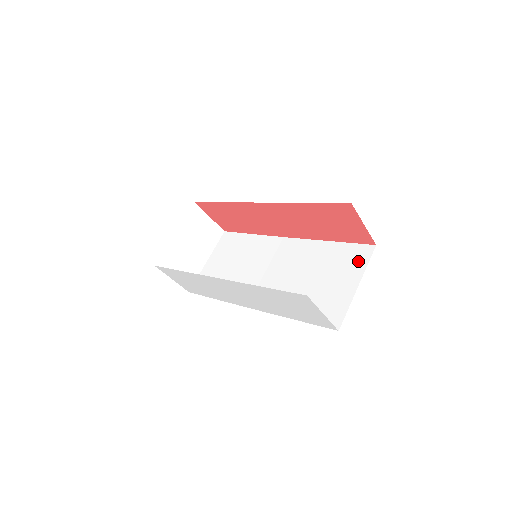
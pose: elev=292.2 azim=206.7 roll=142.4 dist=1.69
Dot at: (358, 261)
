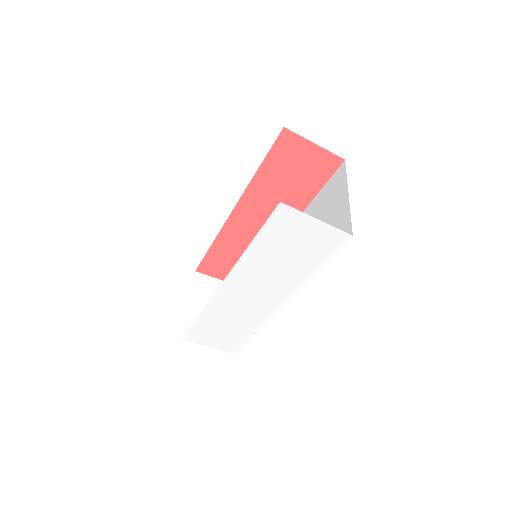
Dot at: (339, 183)
